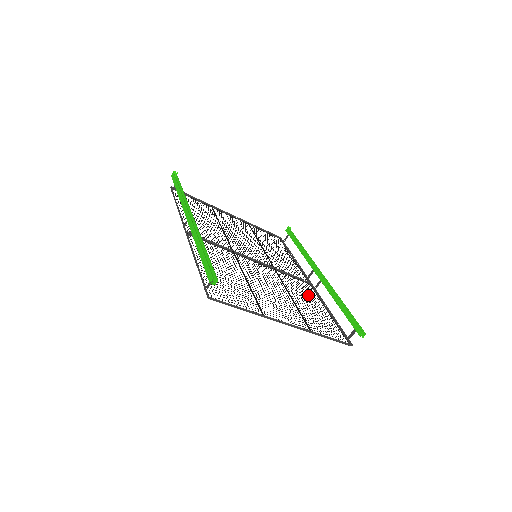
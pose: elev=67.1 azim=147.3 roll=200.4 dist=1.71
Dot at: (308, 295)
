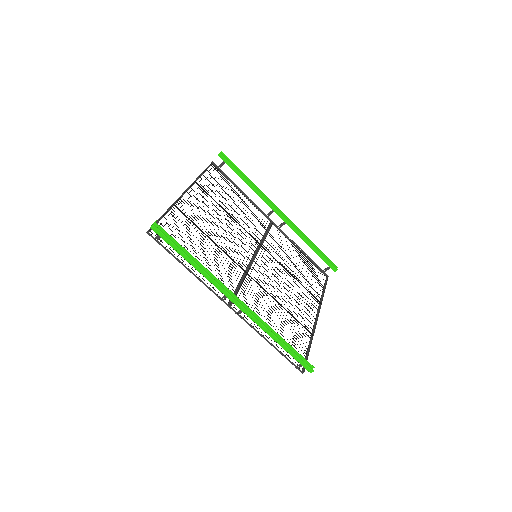
Dot at: occluded
